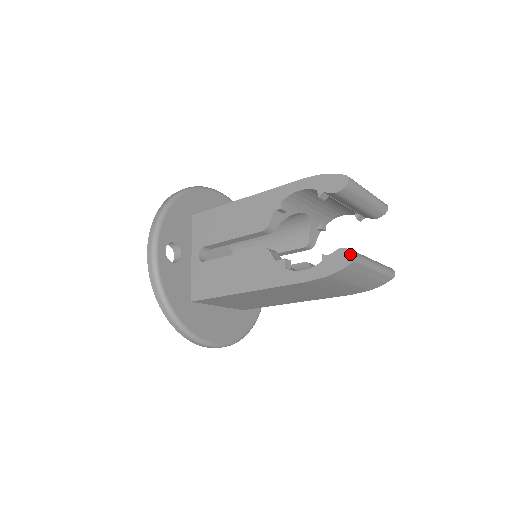
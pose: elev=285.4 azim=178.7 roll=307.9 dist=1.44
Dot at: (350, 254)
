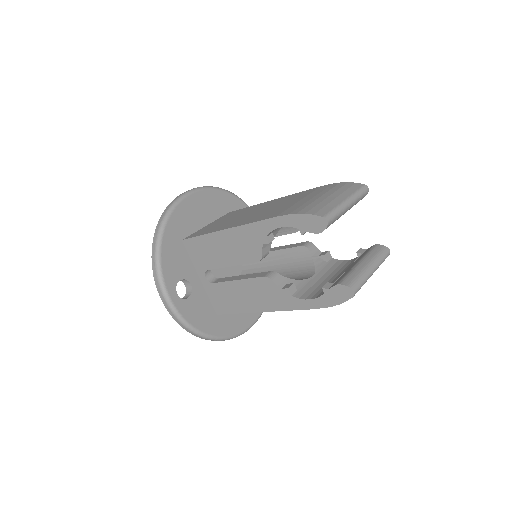
Dot at: (348, 290)
